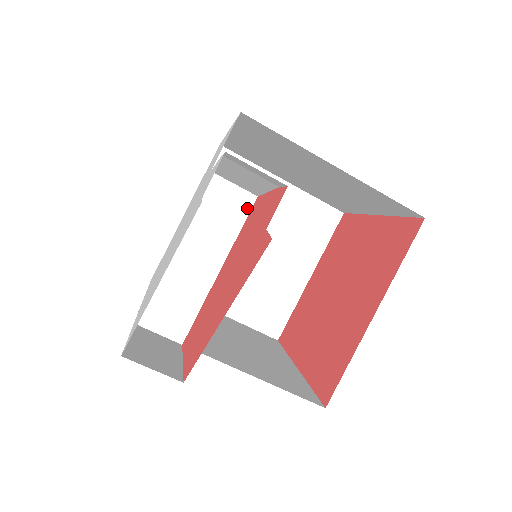
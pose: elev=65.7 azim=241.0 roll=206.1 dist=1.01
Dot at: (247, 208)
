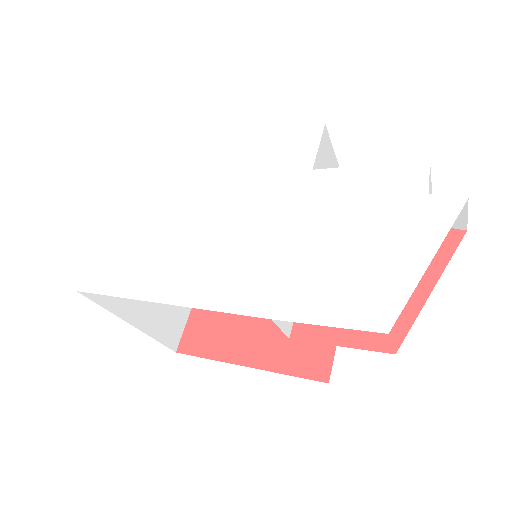
Dot at: occluded
